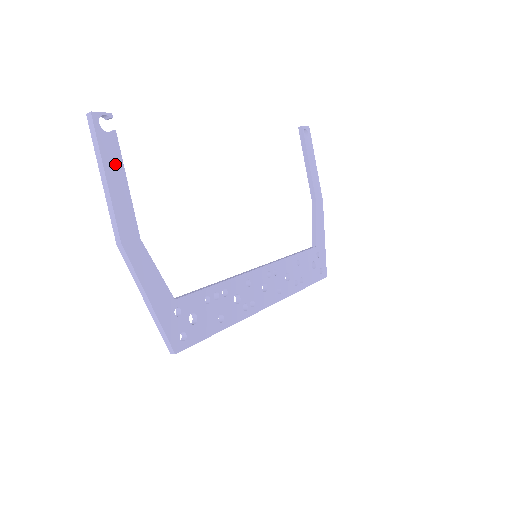
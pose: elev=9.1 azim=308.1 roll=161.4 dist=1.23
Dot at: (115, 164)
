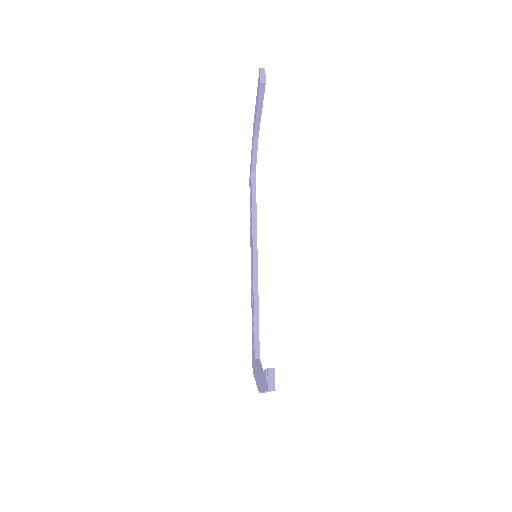
Dot at: occluded
